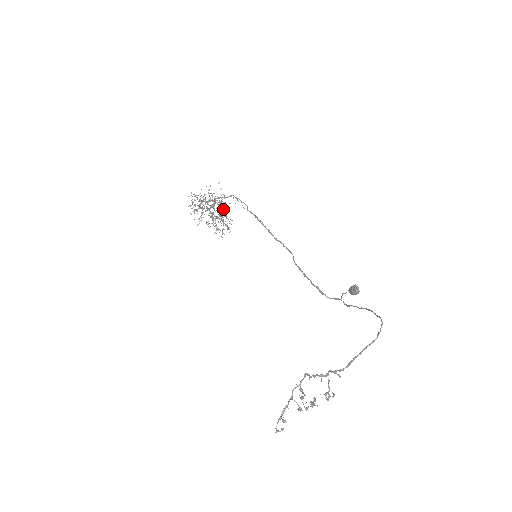
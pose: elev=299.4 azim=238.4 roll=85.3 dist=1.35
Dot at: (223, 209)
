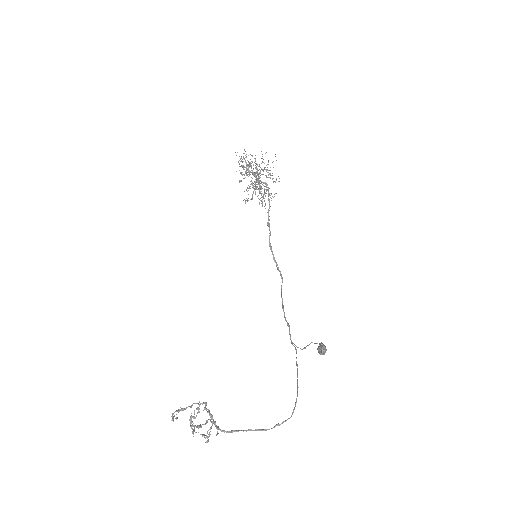
Dot at: (257, 189)
